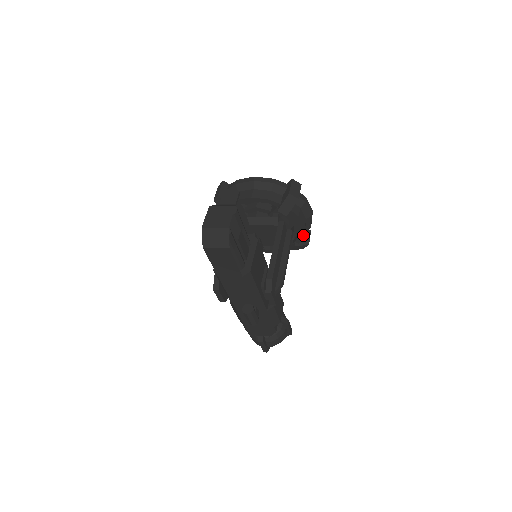
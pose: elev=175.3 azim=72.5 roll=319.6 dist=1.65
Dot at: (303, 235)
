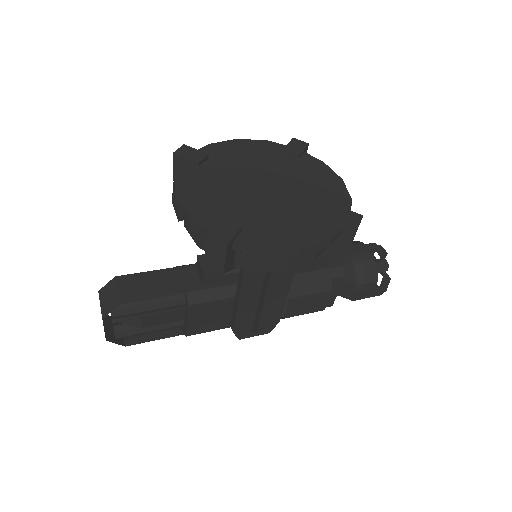
Dot at: (305, 264)
